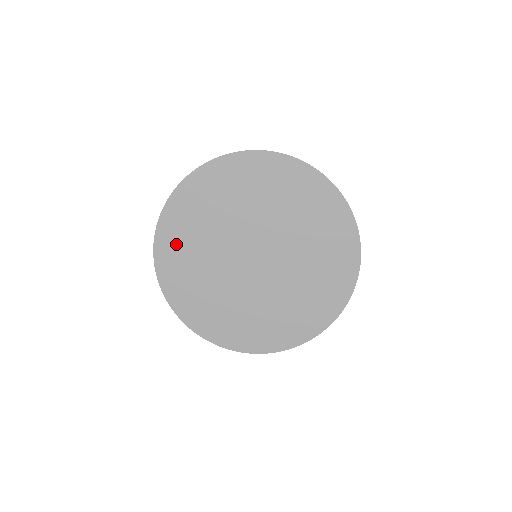
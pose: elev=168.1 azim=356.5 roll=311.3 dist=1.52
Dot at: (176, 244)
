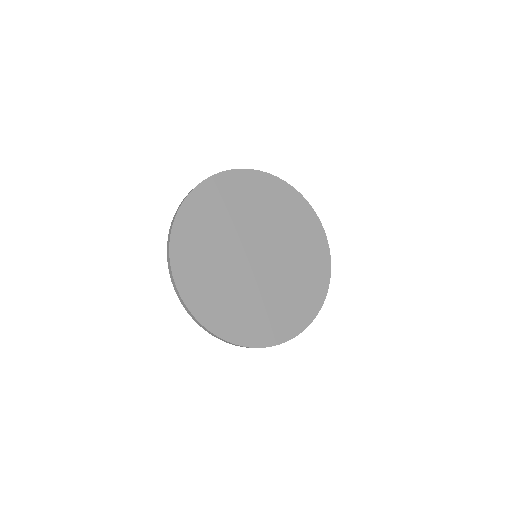
Dot at: (194, 276)
